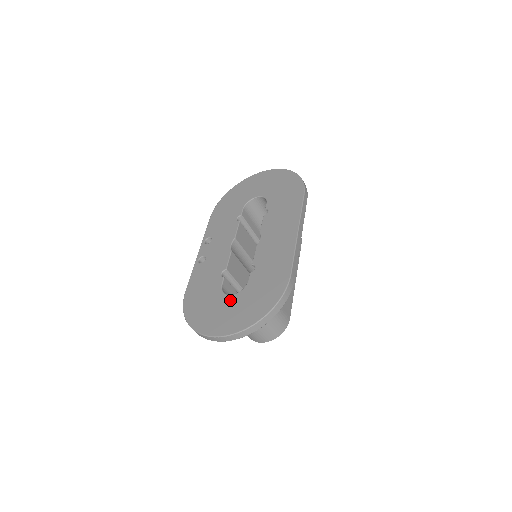
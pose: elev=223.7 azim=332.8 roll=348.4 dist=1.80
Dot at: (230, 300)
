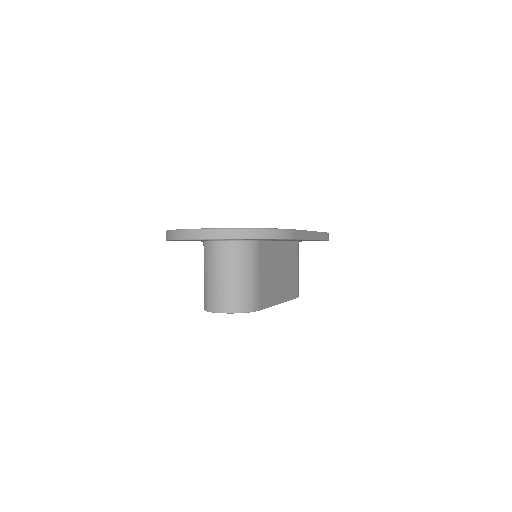
Dot at: occluded
